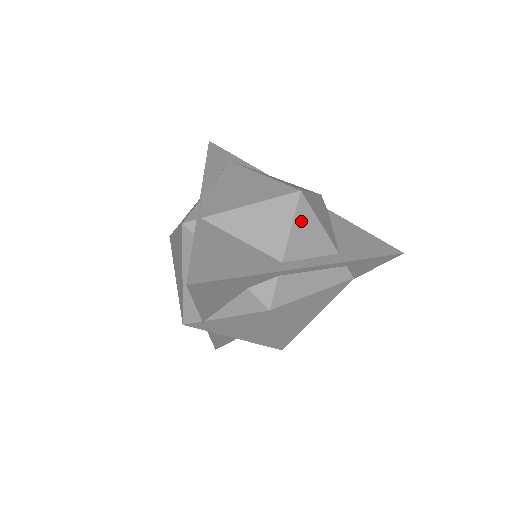
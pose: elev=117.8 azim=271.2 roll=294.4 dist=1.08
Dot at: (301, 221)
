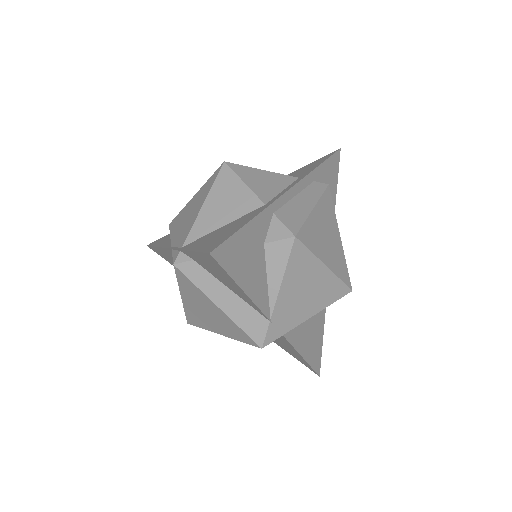
Dot at: (247, 176)
